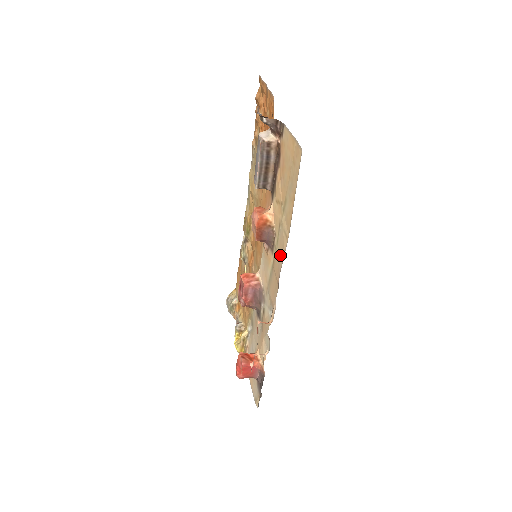
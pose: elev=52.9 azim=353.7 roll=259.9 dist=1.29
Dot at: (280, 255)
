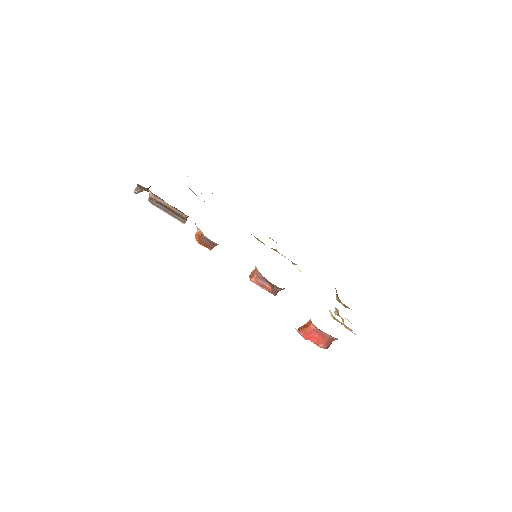
Dot at: occluded
